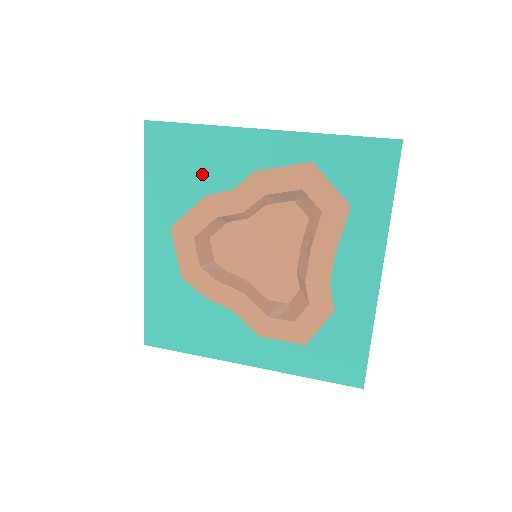
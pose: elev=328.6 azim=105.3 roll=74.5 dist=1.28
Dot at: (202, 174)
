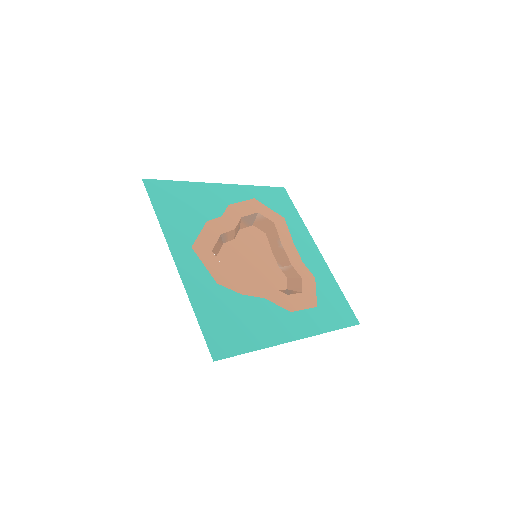
Dot at: (198, 209)
